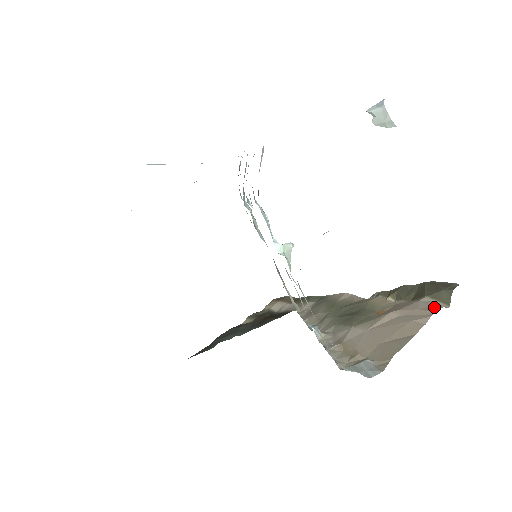
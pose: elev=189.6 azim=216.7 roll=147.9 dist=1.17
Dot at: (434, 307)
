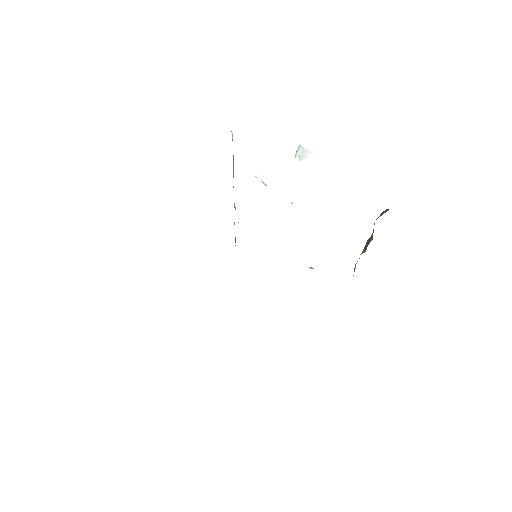
Dot at: occluded
